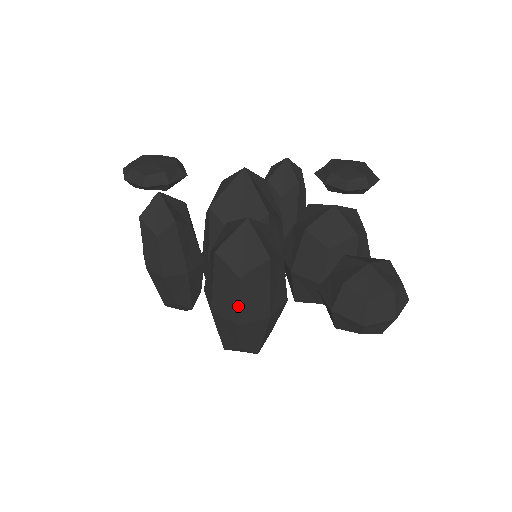
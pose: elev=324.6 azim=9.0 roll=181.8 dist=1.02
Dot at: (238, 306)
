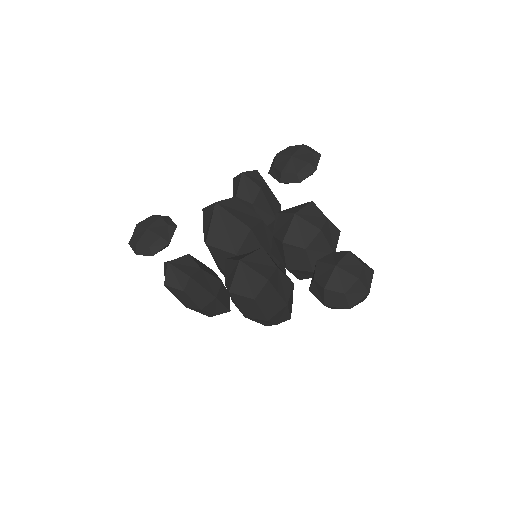
Dot at: (262, 312)
